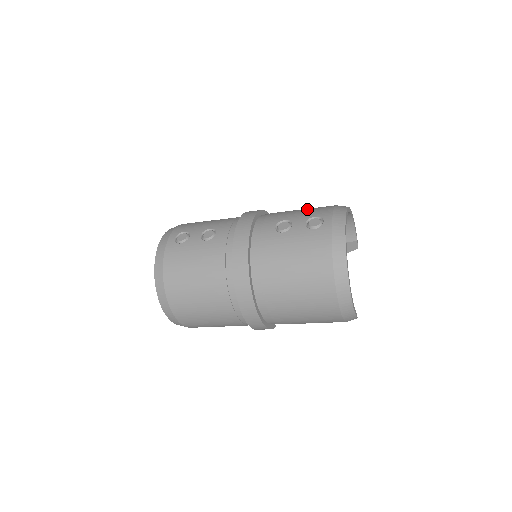
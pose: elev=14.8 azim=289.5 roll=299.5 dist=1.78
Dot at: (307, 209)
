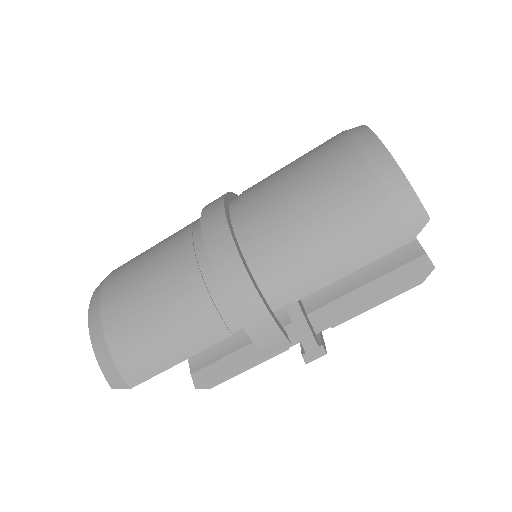
Dot at: occluded
